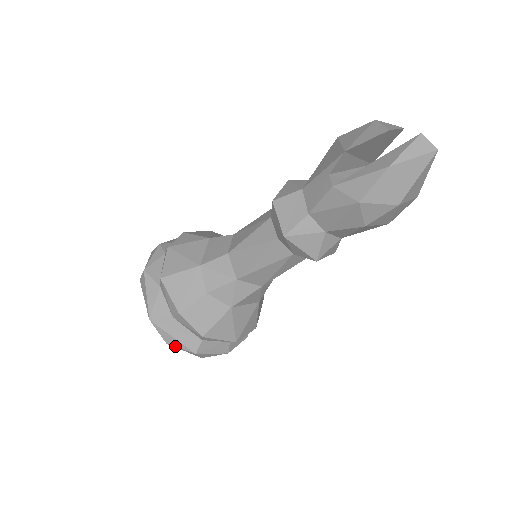
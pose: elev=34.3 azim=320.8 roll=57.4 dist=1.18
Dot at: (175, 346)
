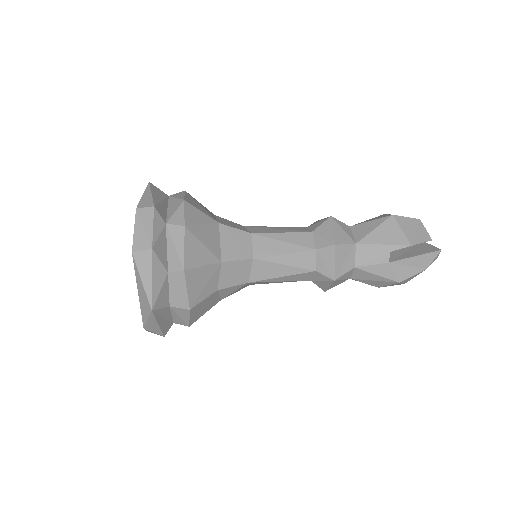
Dot at: (151, 331)
